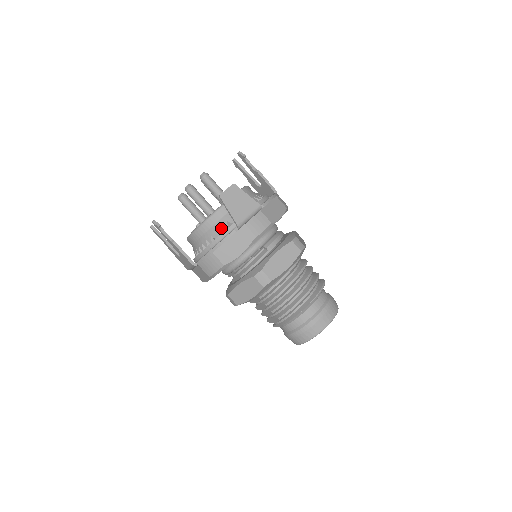
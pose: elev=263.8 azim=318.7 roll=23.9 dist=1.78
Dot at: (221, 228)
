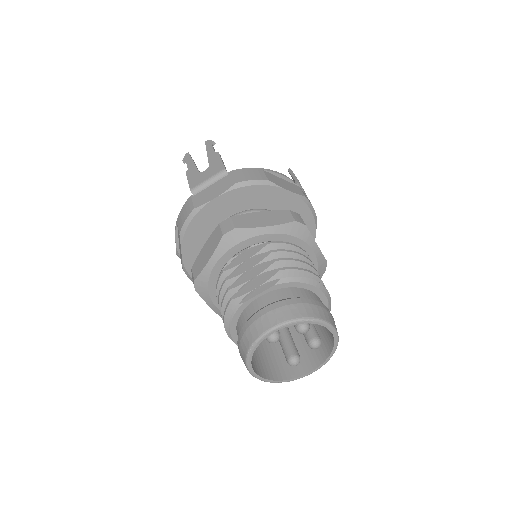
Dot at: occluded
